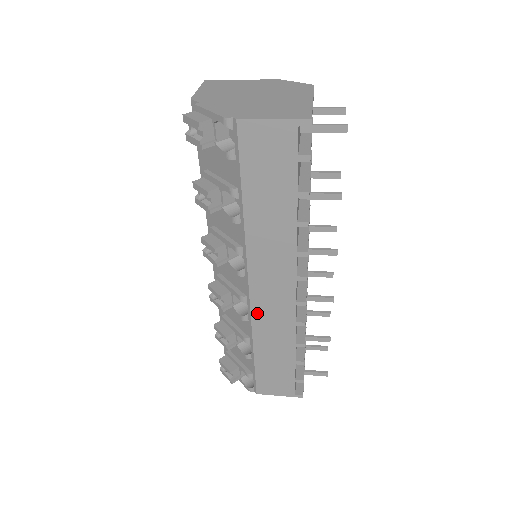
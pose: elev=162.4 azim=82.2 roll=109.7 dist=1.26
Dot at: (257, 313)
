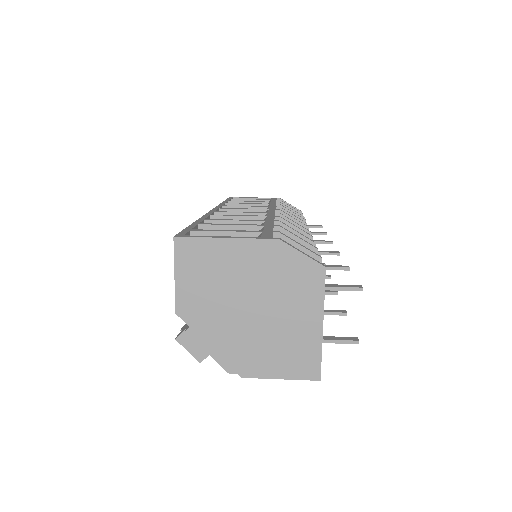
Dot at: occluded
